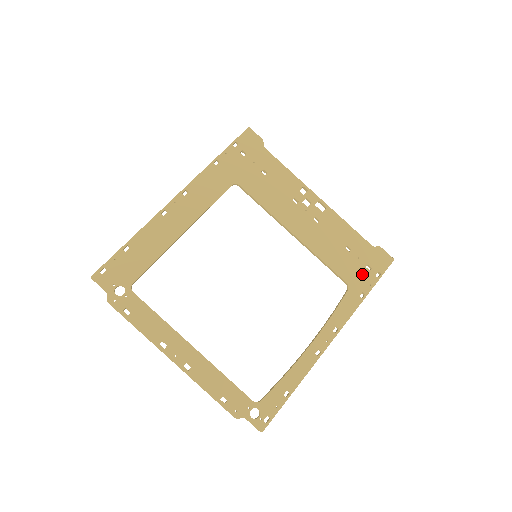
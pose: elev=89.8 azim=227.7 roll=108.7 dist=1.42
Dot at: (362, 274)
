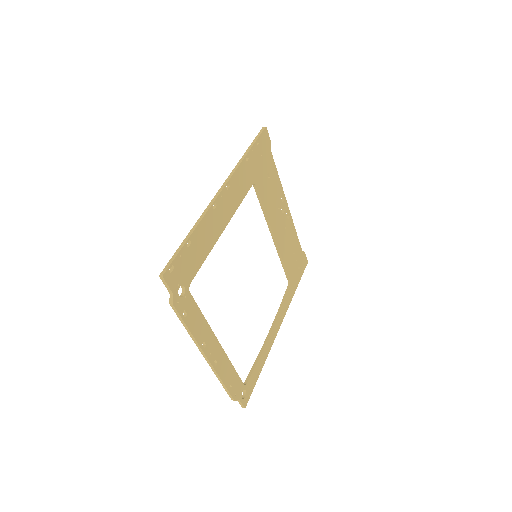
Dot at: (296, 274)
